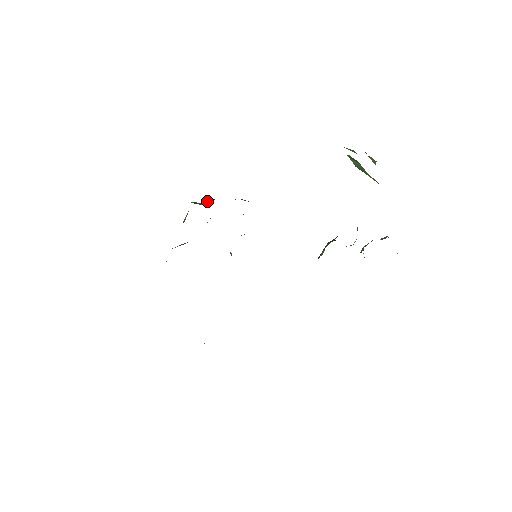
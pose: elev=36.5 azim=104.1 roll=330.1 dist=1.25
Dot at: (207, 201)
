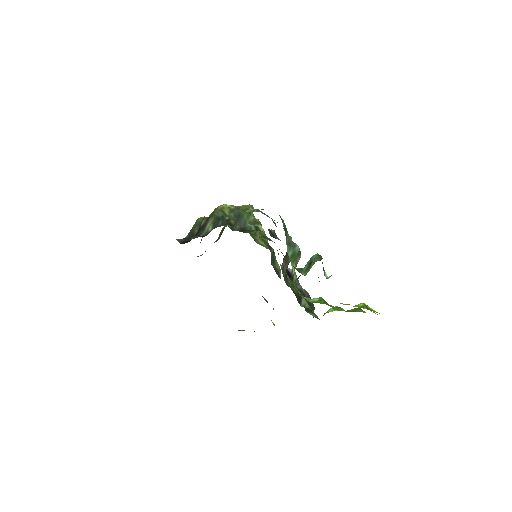
Dot at: (198, 228)
